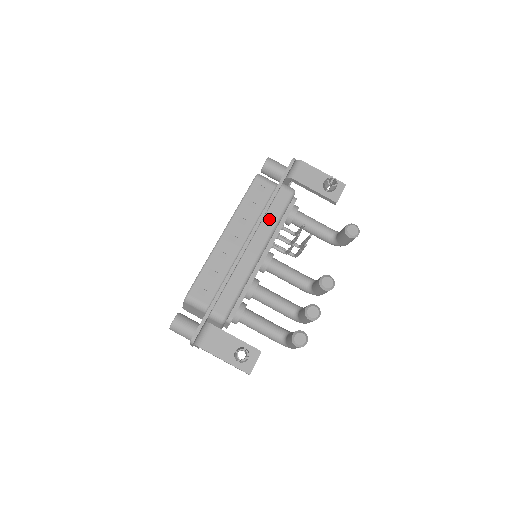
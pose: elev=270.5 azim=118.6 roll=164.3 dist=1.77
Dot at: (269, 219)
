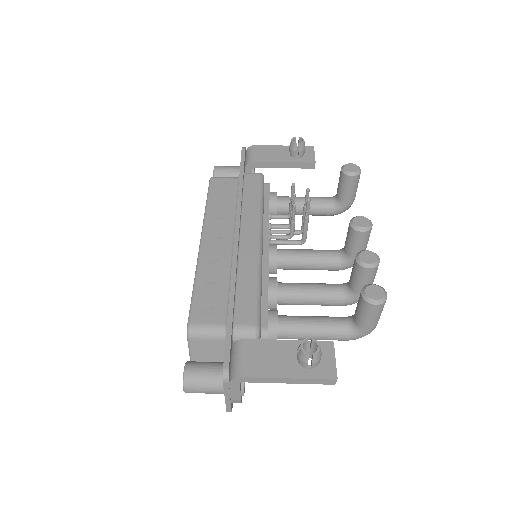
Dot at: (249, 205)
